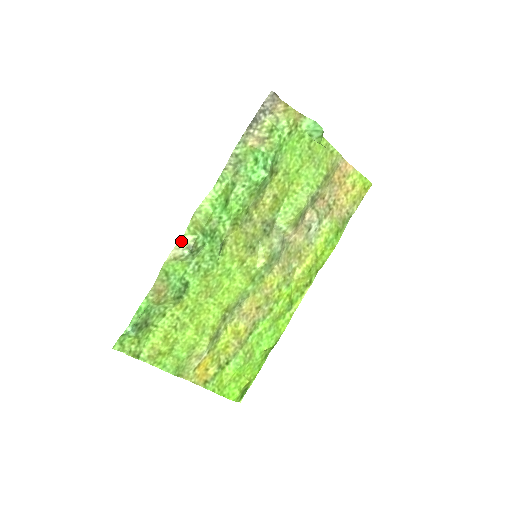
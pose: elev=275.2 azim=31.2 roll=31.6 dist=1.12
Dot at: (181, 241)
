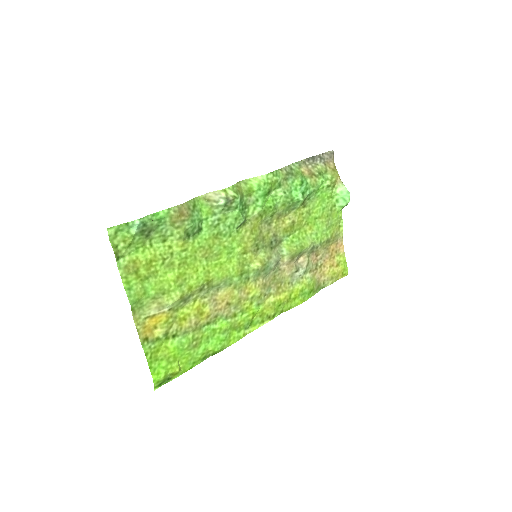
Dot at: (223, 190)
